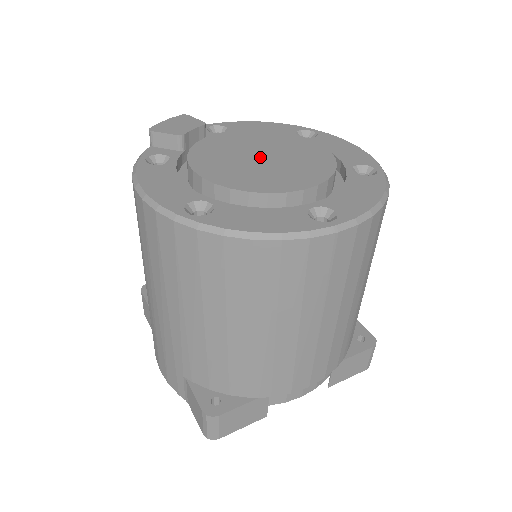
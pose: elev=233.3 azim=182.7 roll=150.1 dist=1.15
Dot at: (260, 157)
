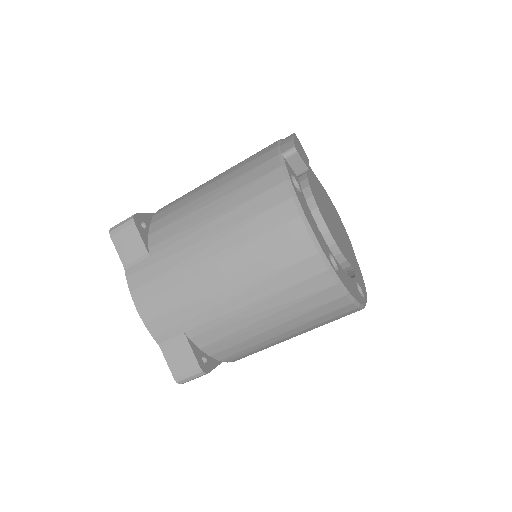
Dot at: (333, 218)
